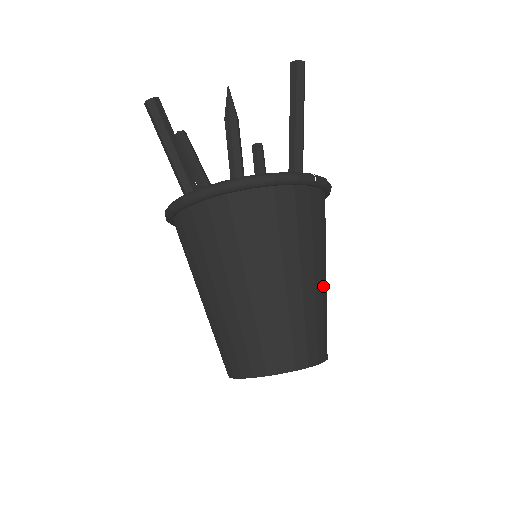
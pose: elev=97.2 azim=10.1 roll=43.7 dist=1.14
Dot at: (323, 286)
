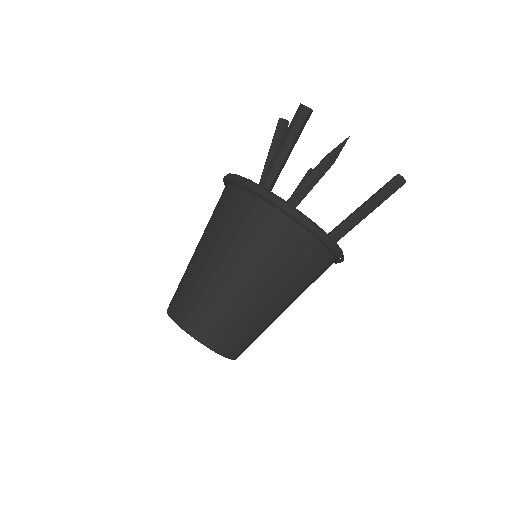
Dot at: (278, 316)
